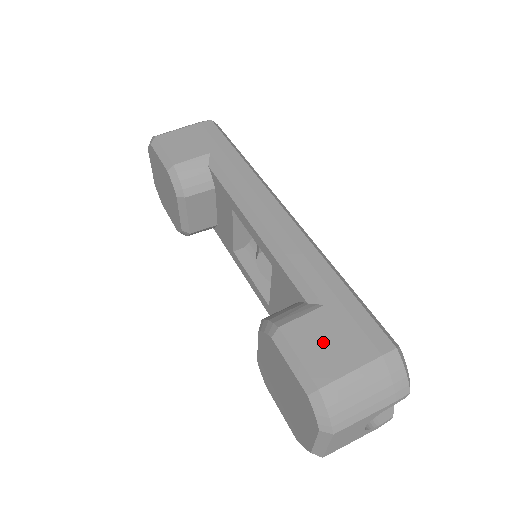
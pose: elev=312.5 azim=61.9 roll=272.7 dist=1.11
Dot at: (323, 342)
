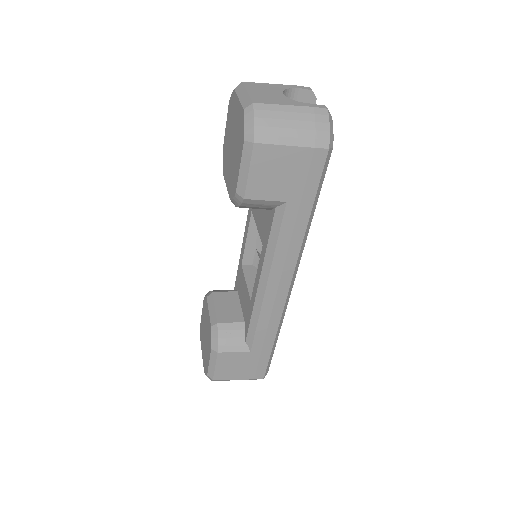
Dot at: occluded
